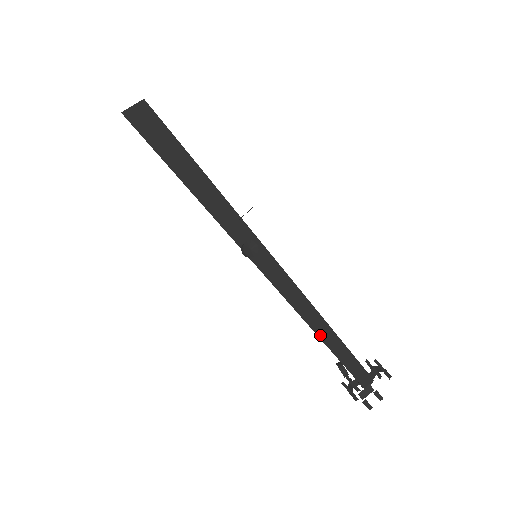
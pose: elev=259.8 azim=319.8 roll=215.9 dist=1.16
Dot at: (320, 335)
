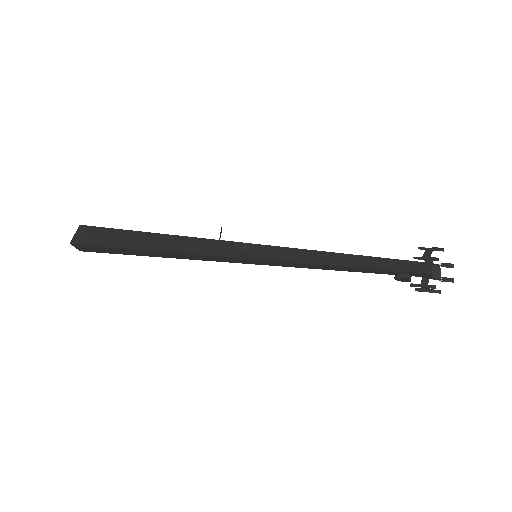
Dot at: (359, 266)
